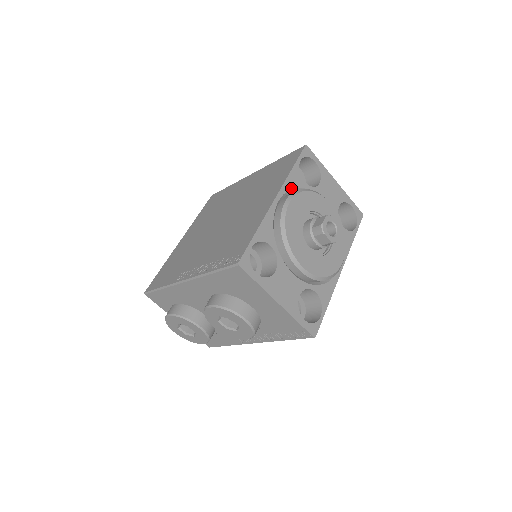
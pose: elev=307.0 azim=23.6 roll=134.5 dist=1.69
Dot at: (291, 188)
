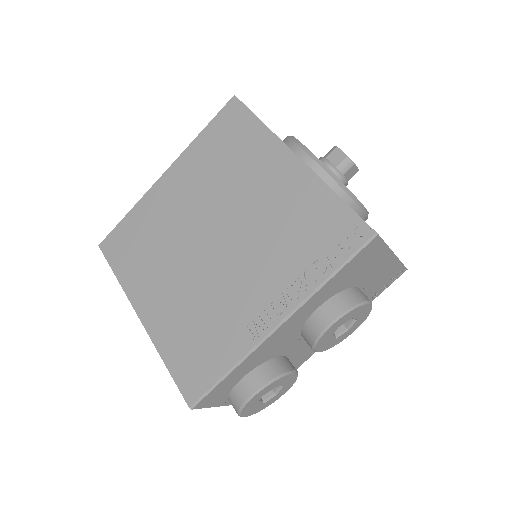
Dot at: occluded
